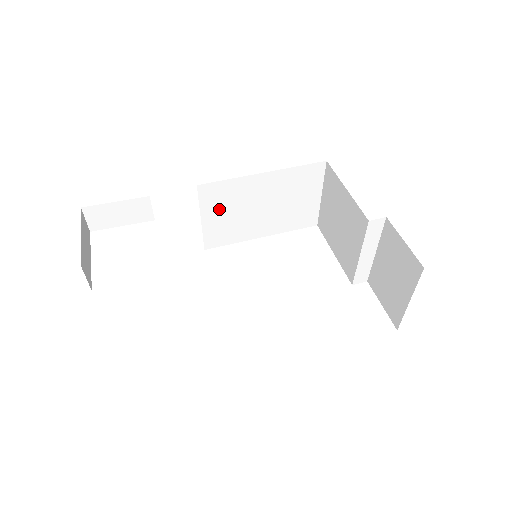
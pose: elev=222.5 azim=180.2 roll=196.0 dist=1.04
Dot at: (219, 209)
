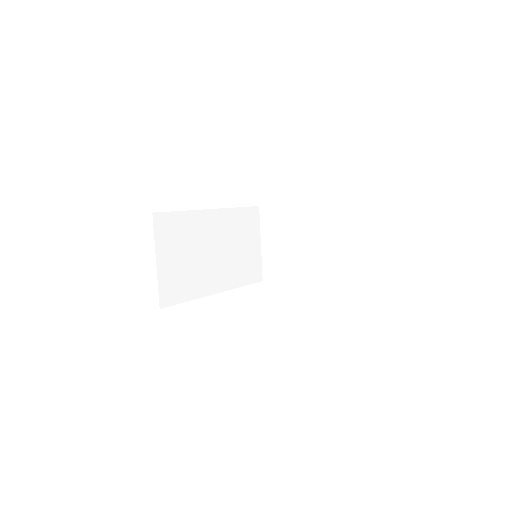
Dot at: (274, 236)
